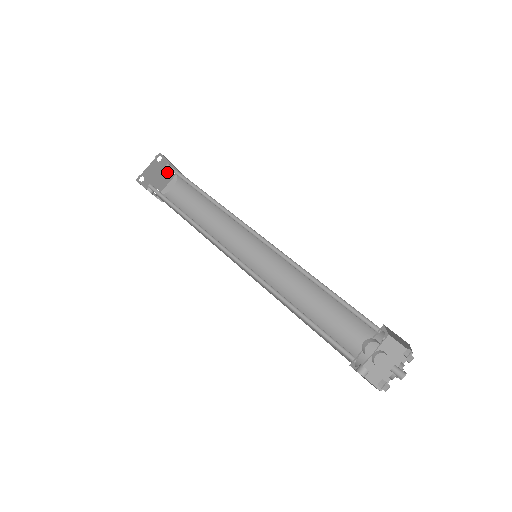
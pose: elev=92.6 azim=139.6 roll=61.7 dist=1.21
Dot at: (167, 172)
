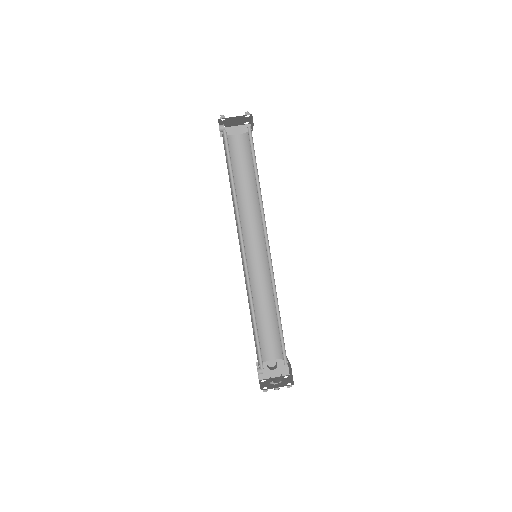
Dot at: (243, 121)
